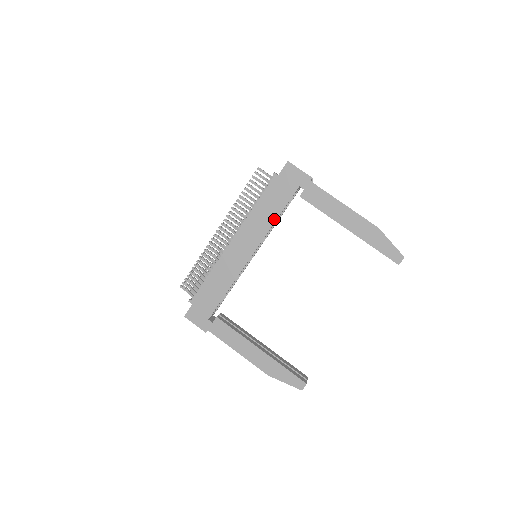
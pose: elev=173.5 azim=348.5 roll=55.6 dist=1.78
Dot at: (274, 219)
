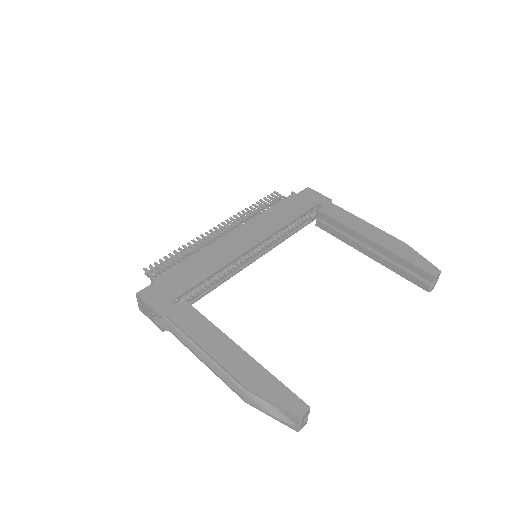
Dot at: (287, 222)
